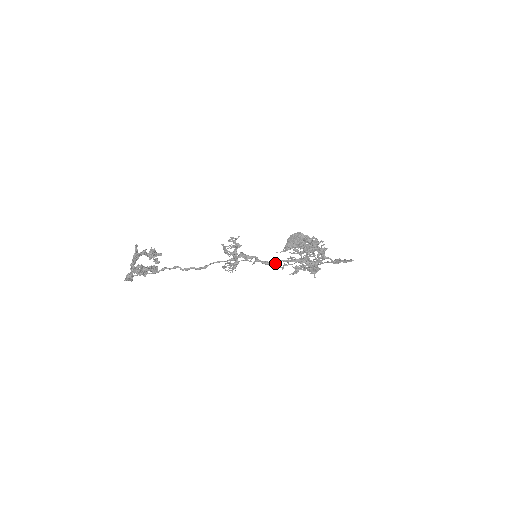
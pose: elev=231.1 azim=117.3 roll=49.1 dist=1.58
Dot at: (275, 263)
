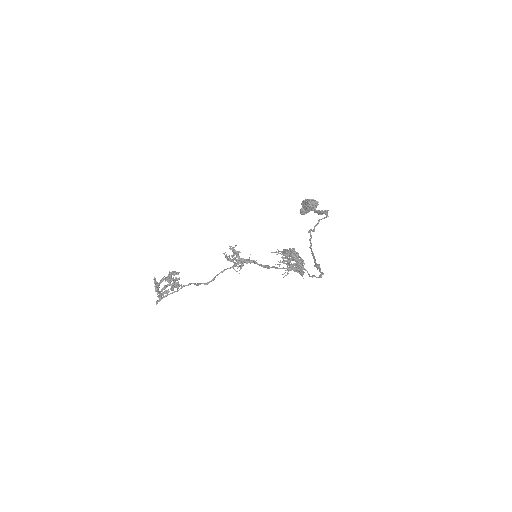
Dot at: (268, 268)
